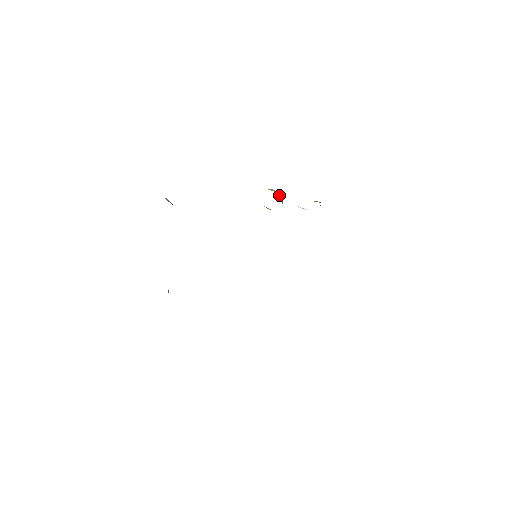
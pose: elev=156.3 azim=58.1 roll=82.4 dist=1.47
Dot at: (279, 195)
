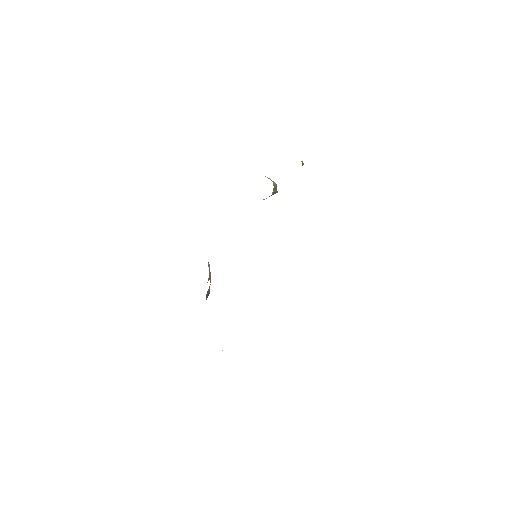
Dot at: (271, 180)
